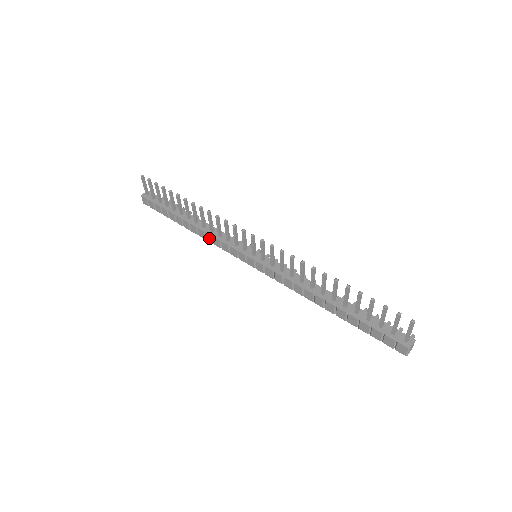
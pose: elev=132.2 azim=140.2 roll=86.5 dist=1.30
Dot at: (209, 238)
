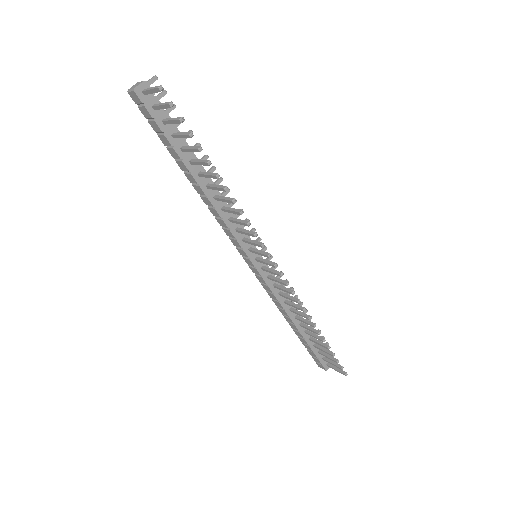
Dot at: (214, 213)
